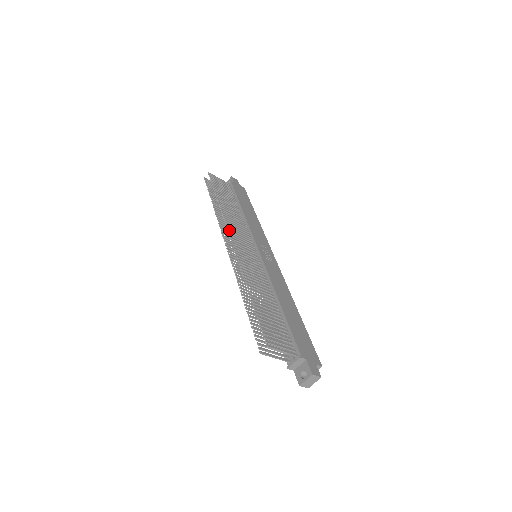
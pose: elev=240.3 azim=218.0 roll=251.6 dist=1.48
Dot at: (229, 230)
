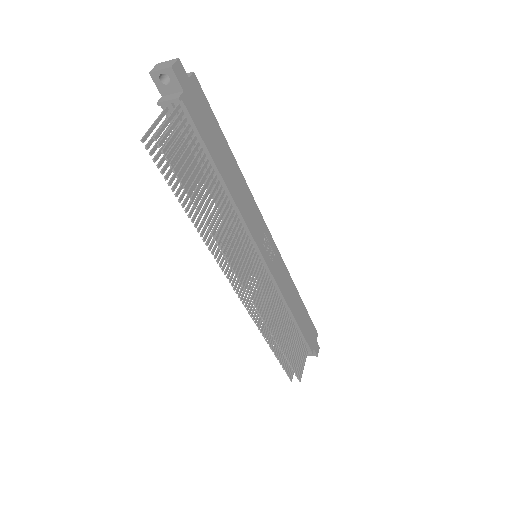
Dot at: (239, 277)
